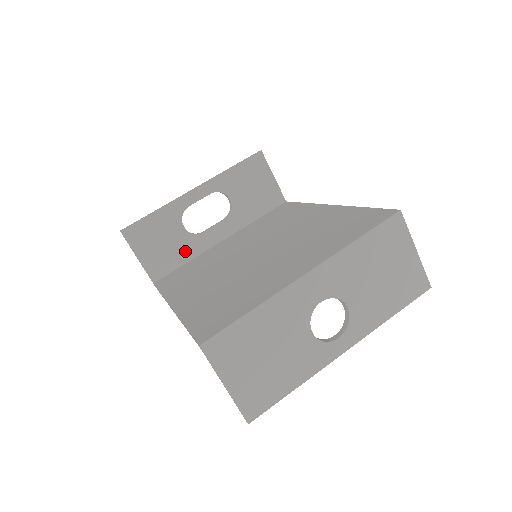
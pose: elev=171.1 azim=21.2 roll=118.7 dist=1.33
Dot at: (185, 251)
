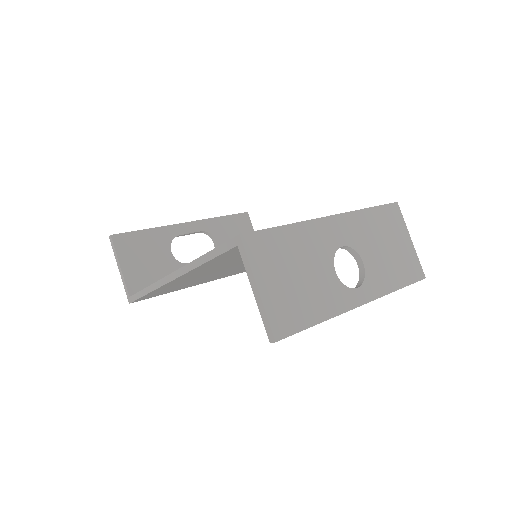
Dot at: occluded
